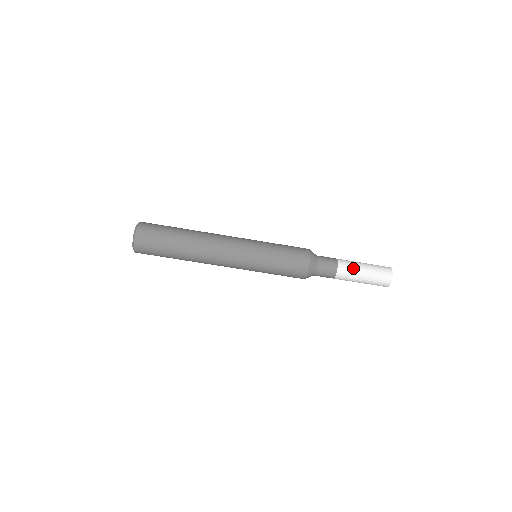
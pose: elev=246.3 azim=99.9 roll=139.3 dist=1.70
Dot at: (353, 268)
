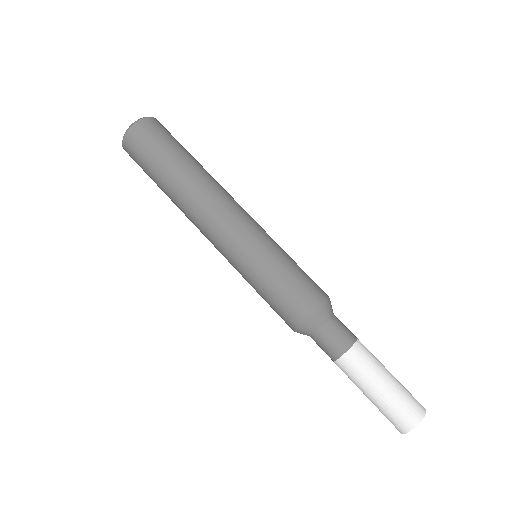
Dot at: (374, 362)
